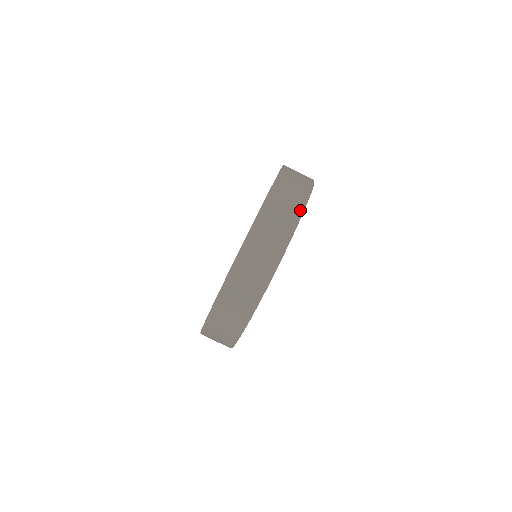
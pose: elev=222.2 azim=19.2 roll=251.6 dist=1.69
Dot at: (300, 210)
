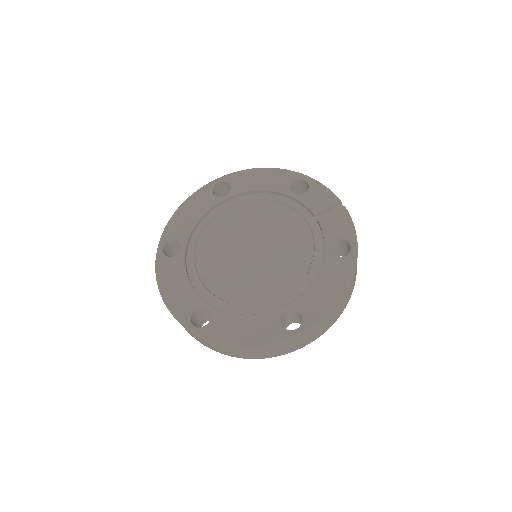
Dot at: occluded
